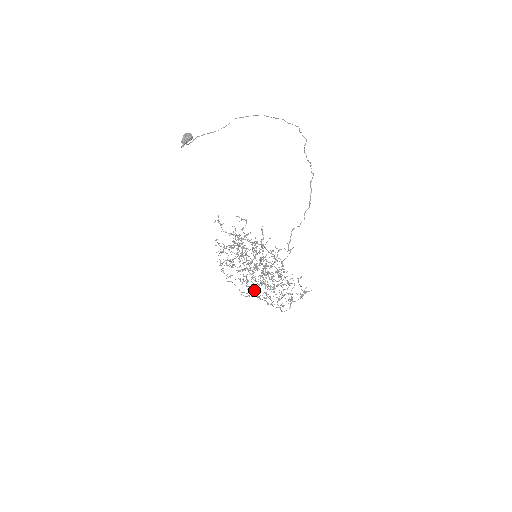
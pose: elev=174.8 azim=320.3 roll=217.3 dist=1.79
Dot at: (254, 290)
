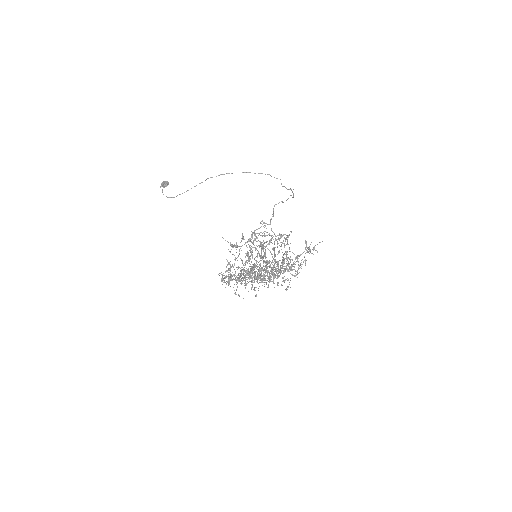
Dot at: occluded
